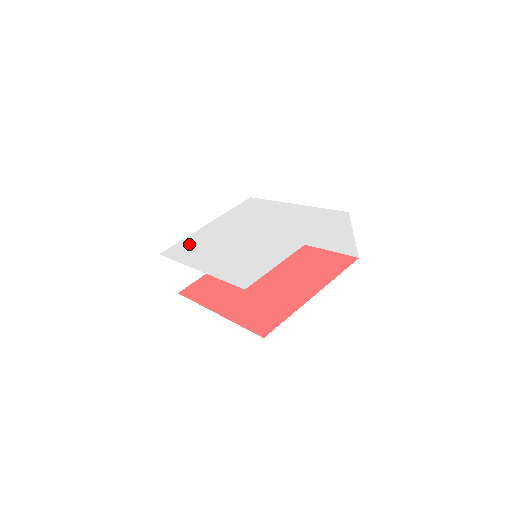
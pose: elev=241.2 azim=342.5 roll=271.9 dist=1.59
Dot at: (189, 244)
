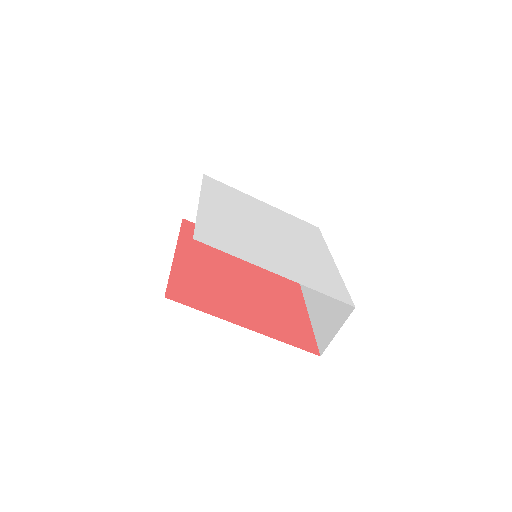
Dot at: (229, 192)
